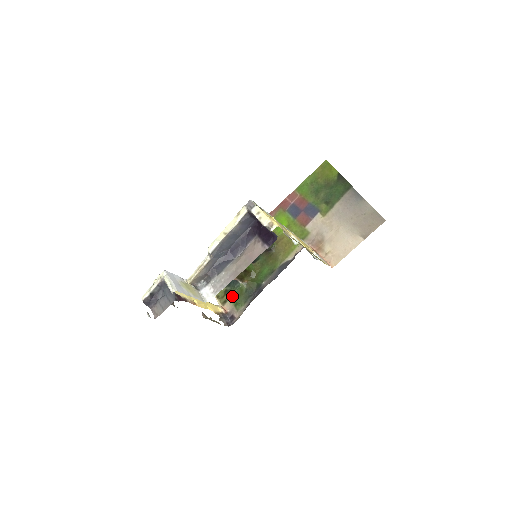
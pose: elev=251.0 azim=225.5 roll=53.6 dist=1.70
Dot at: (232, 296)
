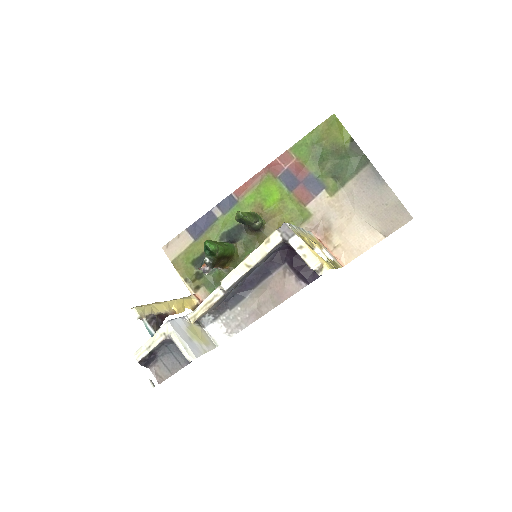
Dot at: (207, 282)
